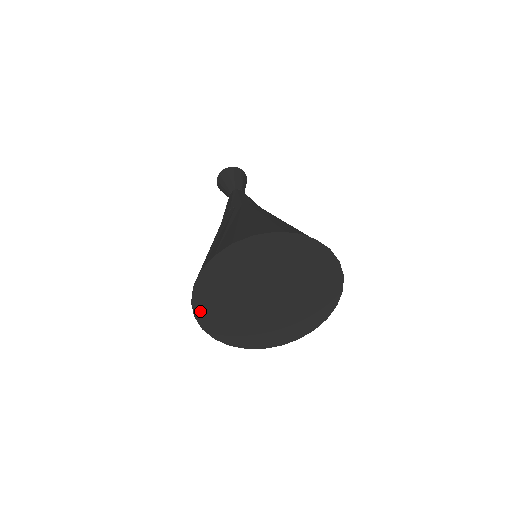
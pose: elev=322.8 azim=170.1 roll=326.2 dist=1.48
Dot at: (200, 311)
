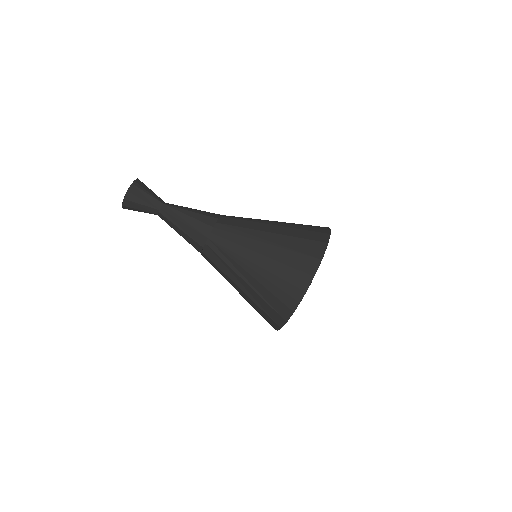
Dot at: occluded
